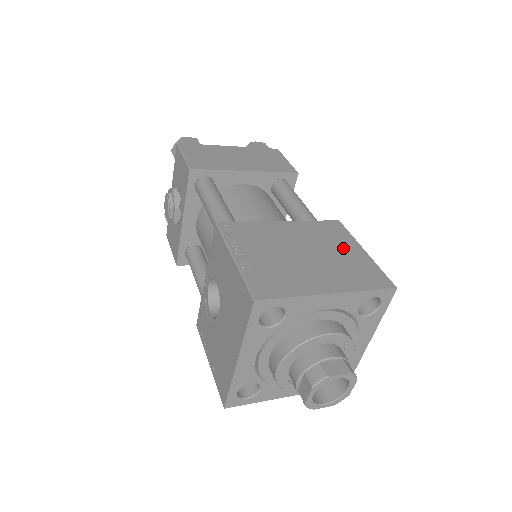
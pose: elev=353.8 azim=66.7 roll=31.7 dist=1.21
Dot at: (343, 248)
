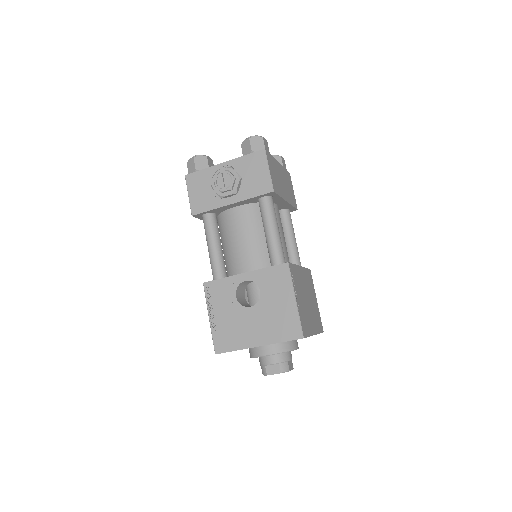
Dot at: (313, 297)
